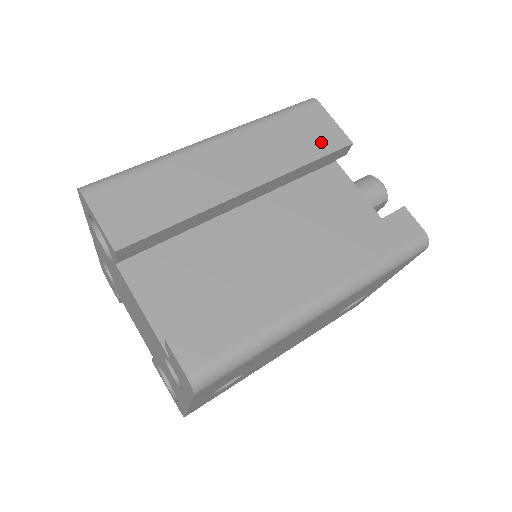
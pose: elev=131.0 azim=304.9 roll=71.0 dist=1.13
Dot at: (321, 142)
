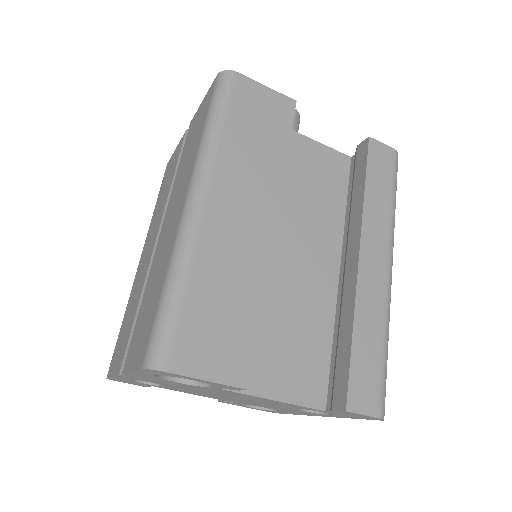
Dot at: (277, 121)
